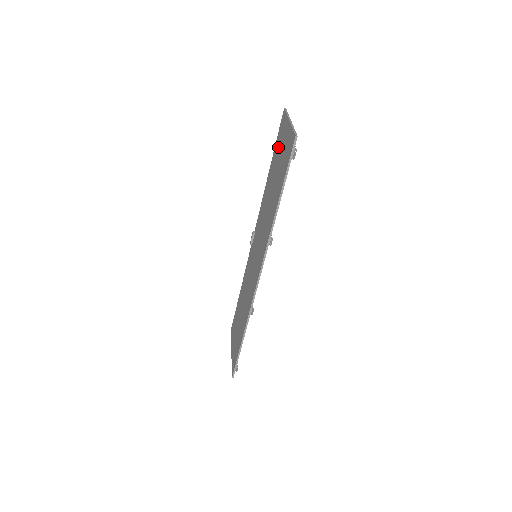
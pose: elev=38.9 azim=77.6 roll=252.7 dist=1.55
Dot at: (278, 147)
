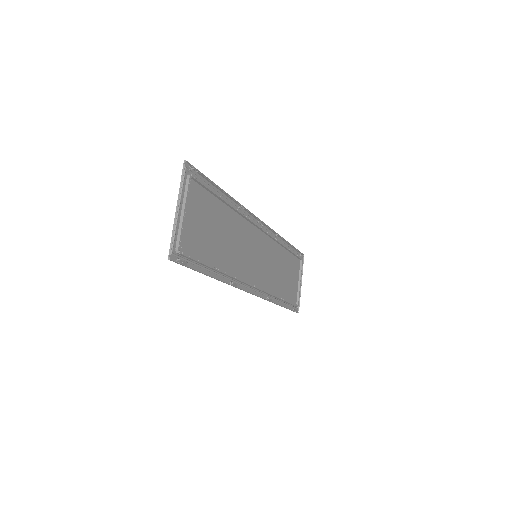
Dot at: (201, 199)
